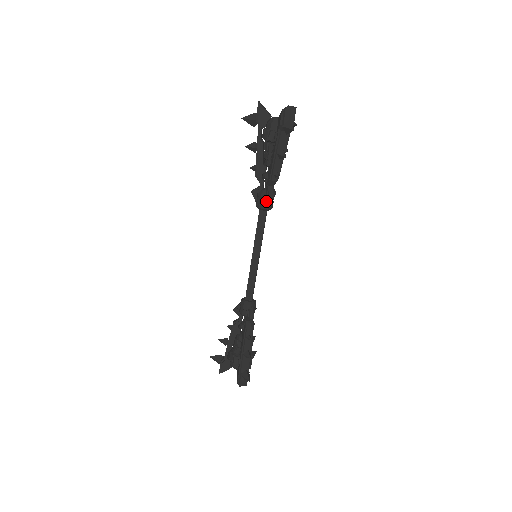
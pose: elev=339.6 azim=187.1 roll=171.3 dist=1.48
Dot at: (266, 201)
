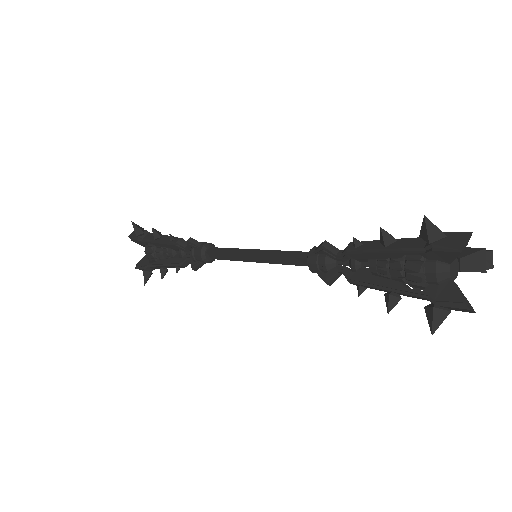
Dot at: (321, 273)
